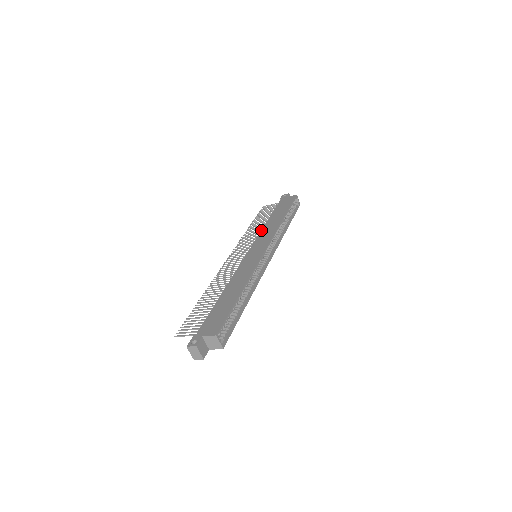
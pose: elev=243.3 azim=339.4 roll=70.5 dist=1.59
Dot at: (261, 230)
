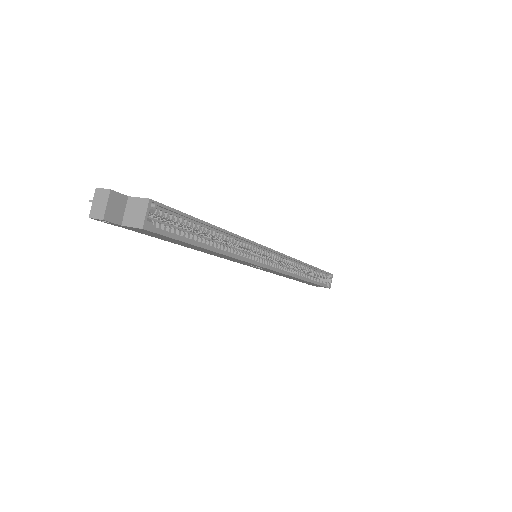
Dot at: occluded
